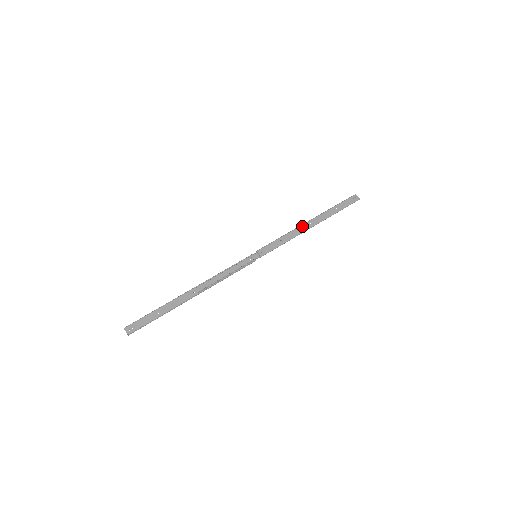
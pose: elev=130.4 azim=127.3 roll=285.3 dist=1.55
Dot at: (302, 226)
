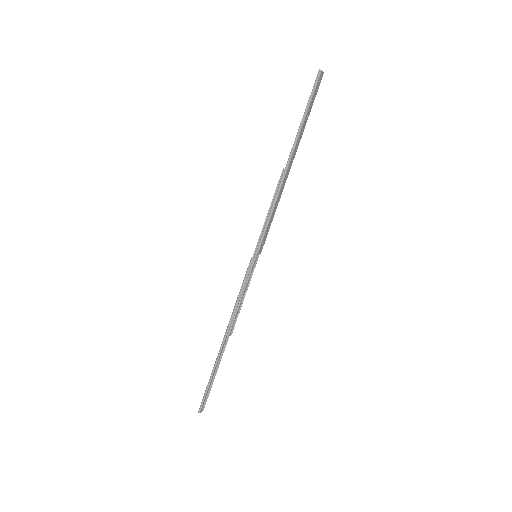
Dot at: (284, 180)
